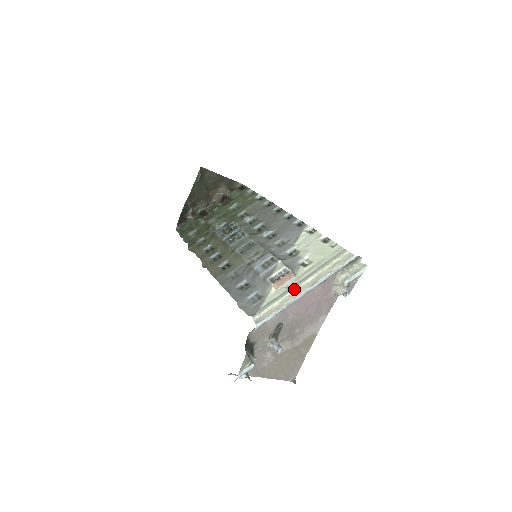
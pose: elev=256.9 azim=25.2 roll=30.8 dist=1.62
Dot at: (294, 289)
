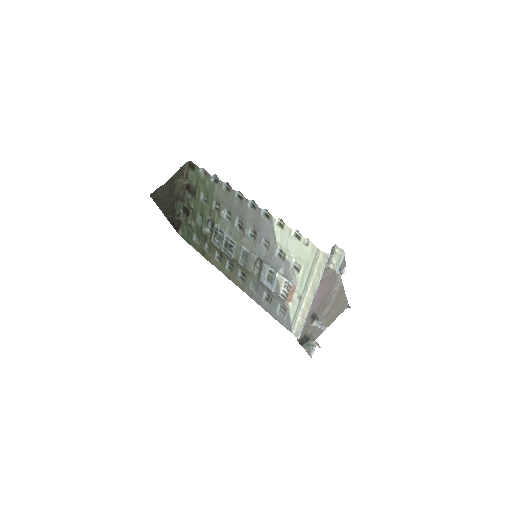
Dot at: (303, 301)
